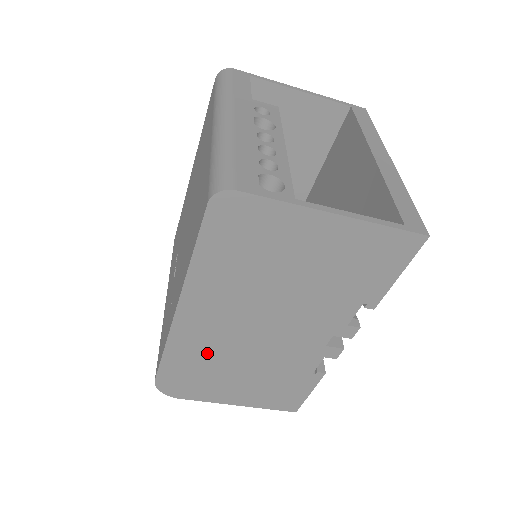
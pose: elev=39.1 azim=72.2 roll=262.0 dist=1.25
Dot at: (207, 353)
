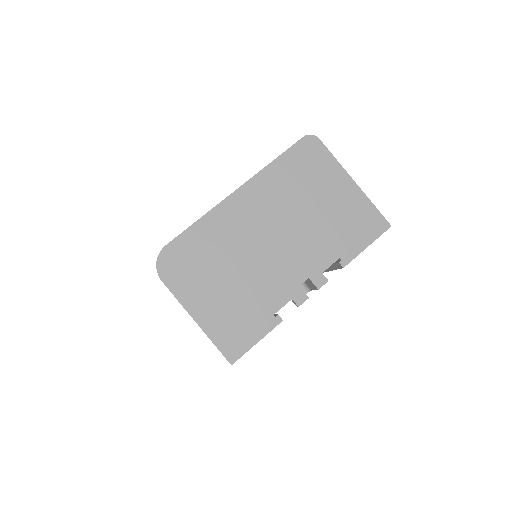
Dot at: (222, 241)
